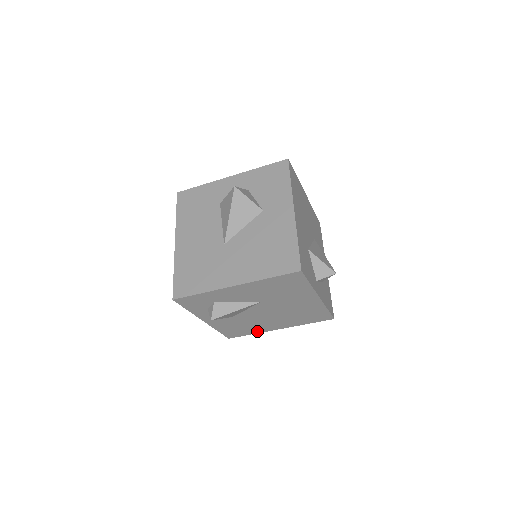
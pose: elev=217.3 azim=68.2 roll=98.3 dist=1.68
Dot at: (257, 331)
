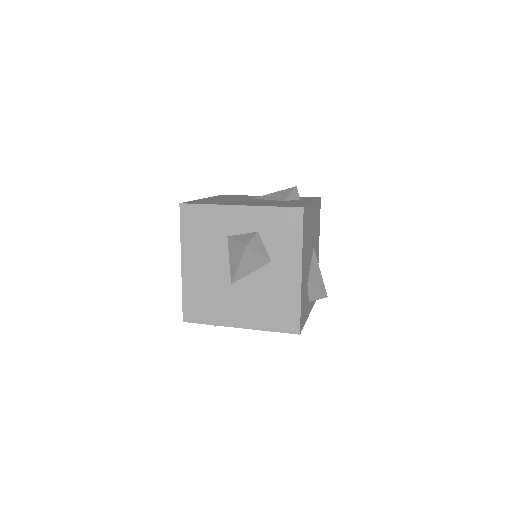
Dot at: occluded
